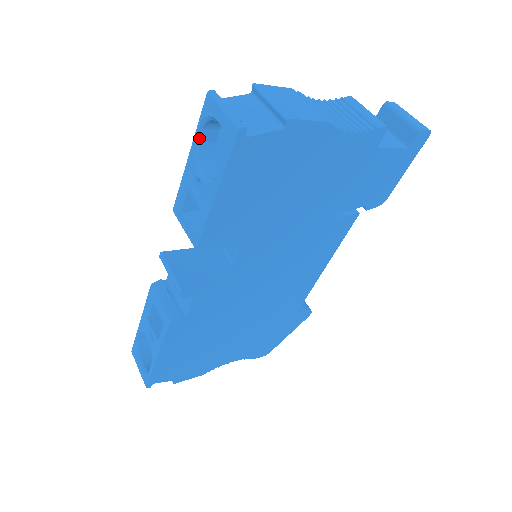
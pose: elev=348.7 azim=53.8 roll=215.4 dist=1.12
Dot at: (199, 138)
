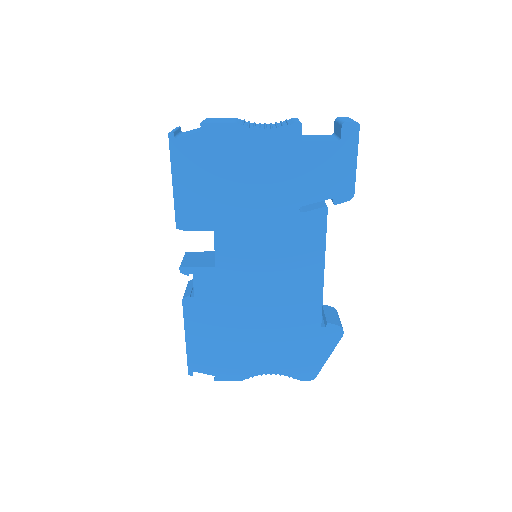
Dot at: occluded
